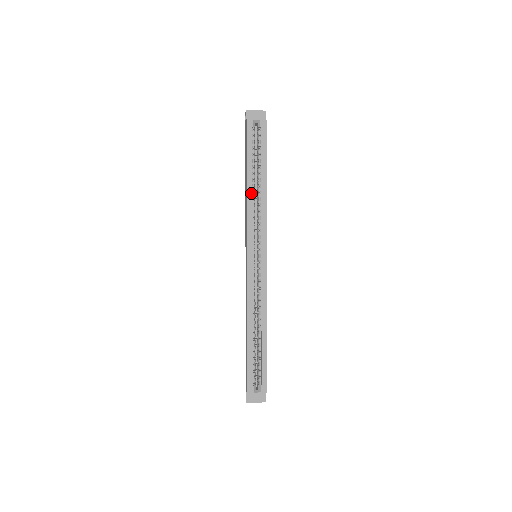
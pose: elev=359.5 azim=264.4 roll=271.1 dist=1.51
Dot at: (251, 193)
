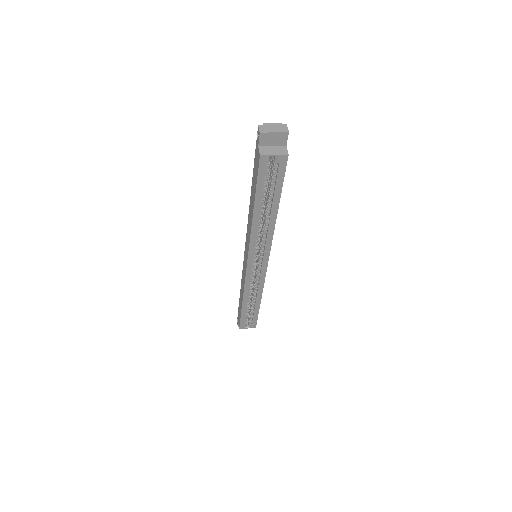
Dot at: (257, 223)
